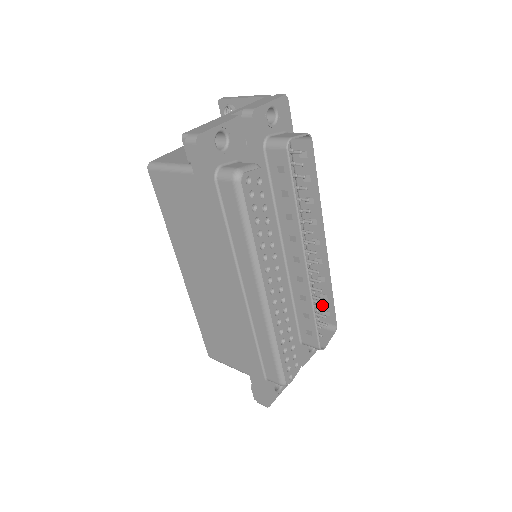
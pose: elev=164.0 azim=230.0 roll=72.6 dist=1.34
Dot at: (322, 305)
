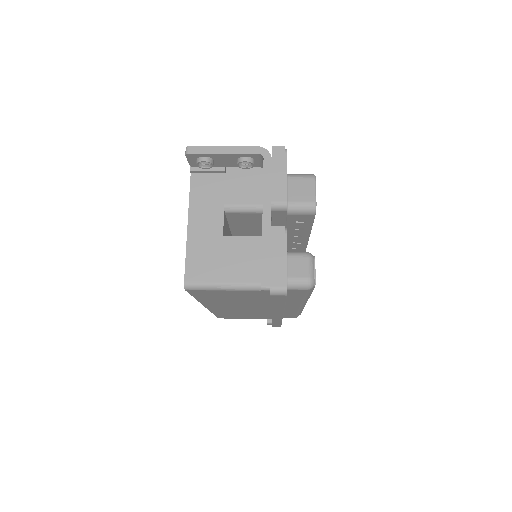
Dot at: occluded
